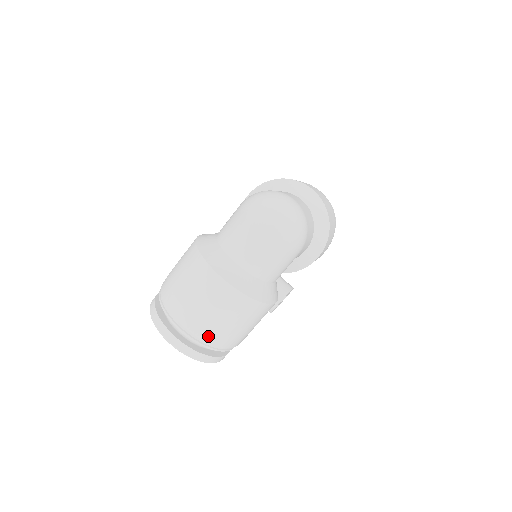
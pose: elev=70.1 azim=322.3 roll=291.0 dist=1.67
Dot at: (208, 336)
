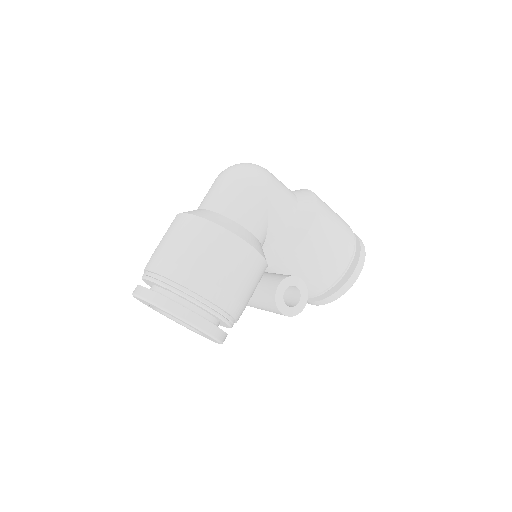
Dot at: (167, 269)
